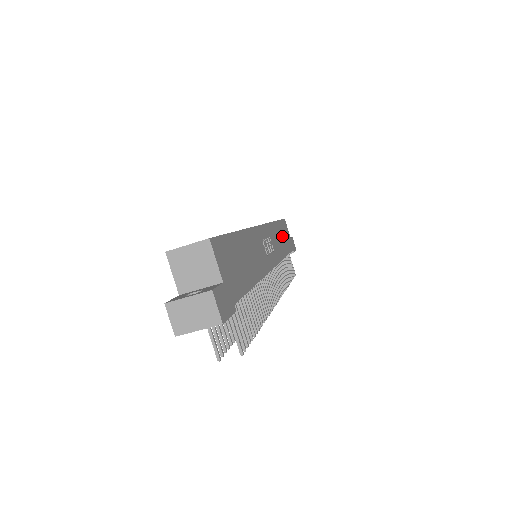
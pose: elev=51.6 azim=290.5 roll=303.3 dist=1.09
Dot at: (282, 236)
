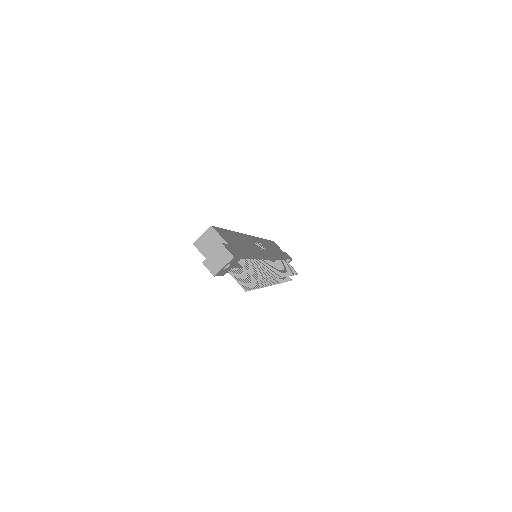
Dot at: (274, 248)
